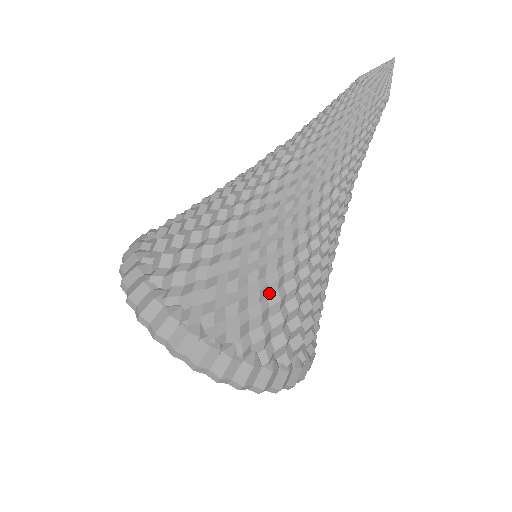
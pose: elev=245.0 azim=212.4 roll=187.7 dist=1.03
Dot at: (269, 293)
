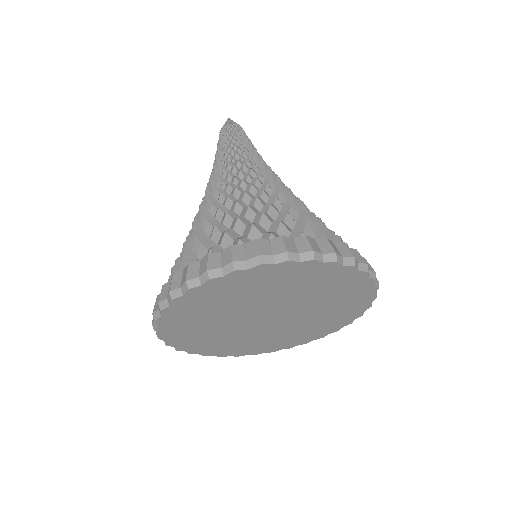
Dot at: (239, 214)
